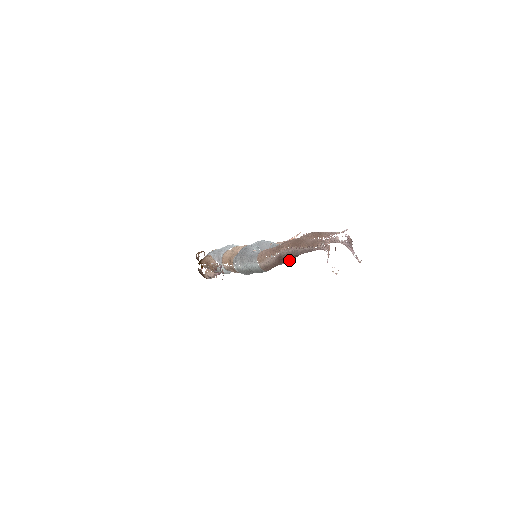
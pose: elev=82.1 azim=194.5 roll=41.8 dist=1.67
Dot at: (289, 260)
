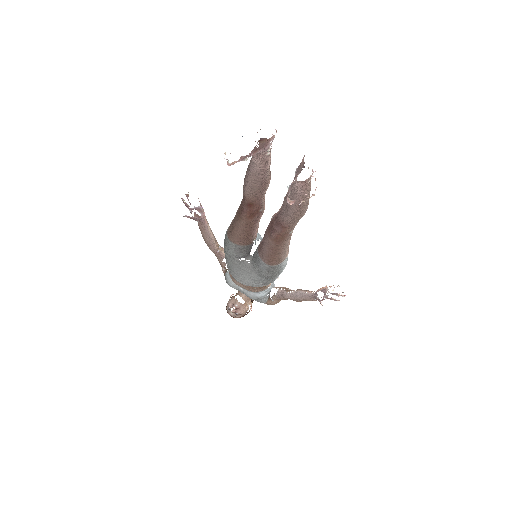
Dot at: (265, 249)
